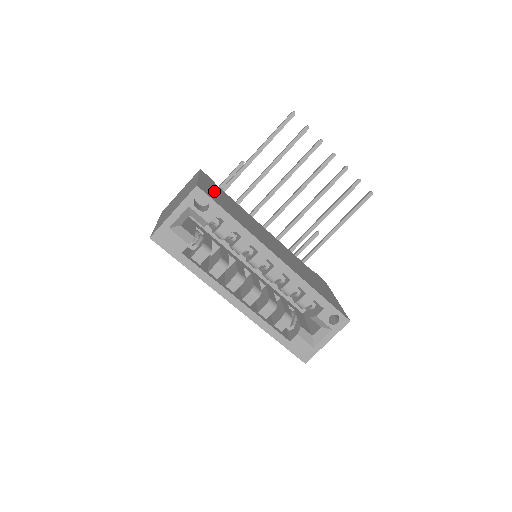
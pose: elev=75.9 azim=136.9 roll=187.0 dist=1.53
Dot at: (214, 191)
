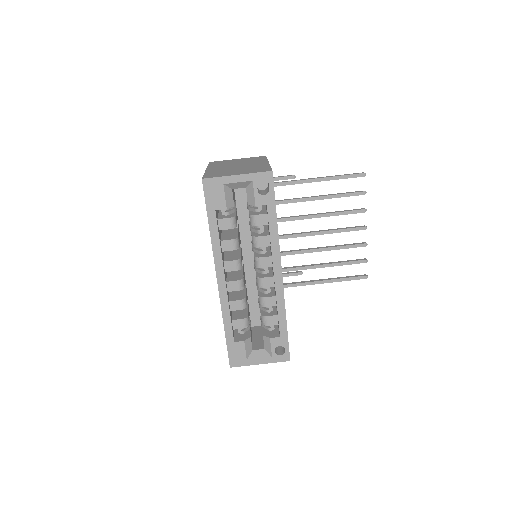
Dot at: occluded
